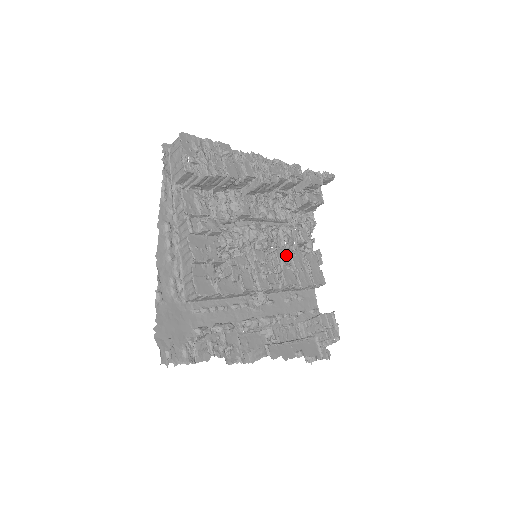
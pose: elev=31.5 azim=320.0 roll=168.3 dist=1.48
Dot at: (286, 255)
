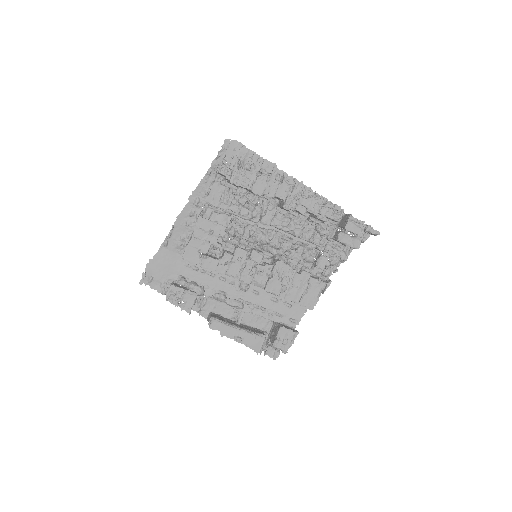
Dot at: (286, 269)
